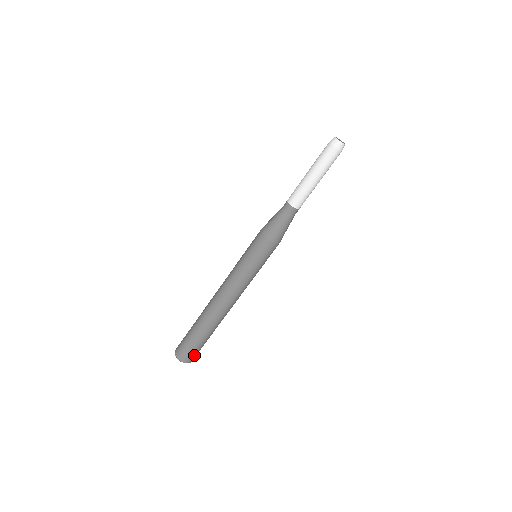
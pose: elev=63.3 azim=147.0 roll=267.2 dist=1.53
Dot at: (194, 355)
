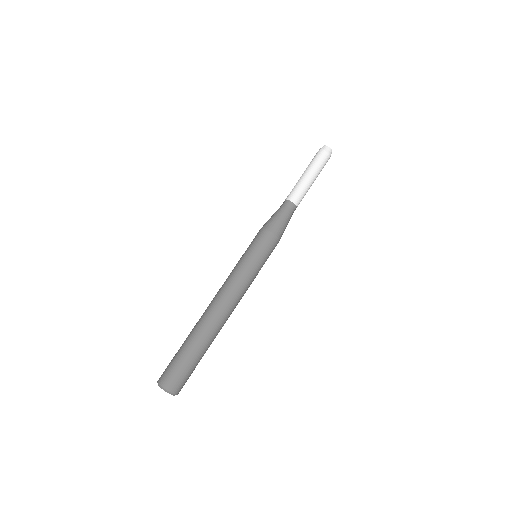
Dot at: (185, 382)
